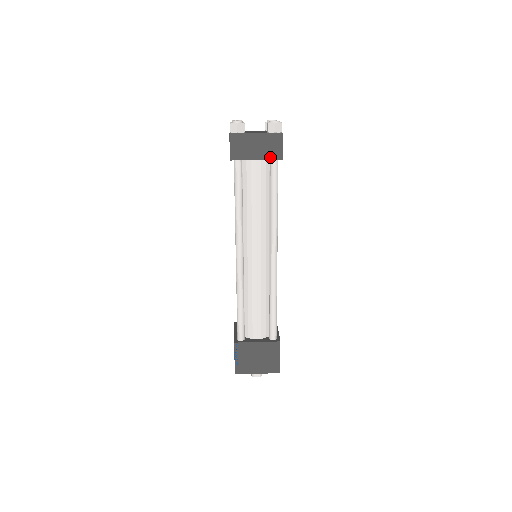
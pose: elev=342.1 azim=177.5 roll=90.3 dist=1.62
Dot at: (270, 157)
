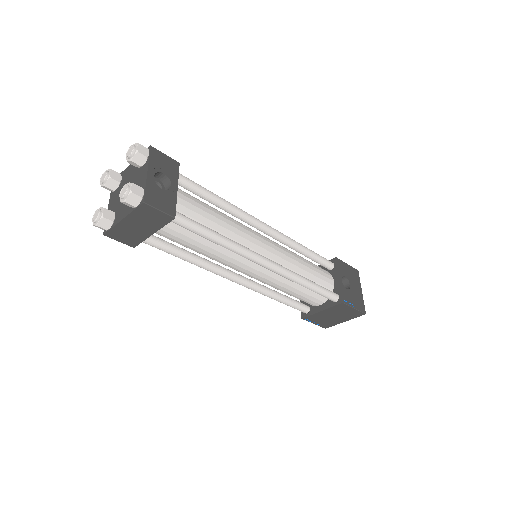
Dot at: (161, 224)
